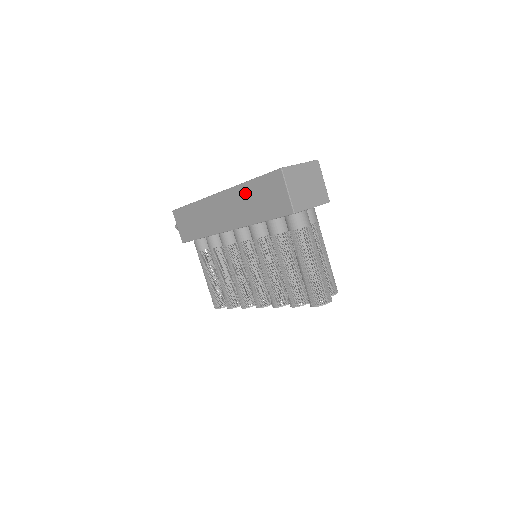
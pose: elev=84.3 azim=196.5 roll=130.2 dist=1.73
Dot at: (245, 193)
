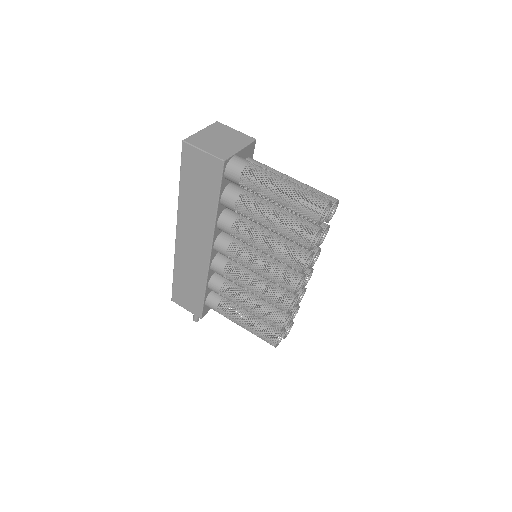
Dot at: (187, 202)
